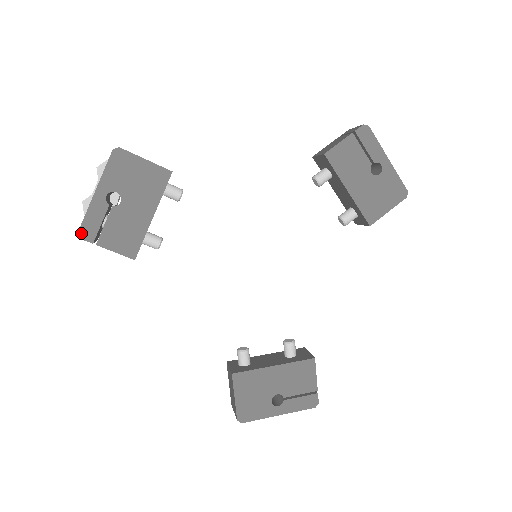
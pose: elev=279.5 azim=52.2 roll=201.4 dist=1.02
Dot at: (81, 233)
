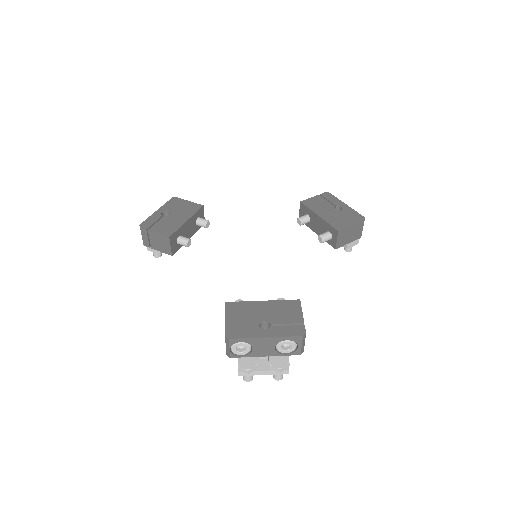
Dot at: (141, 225)
